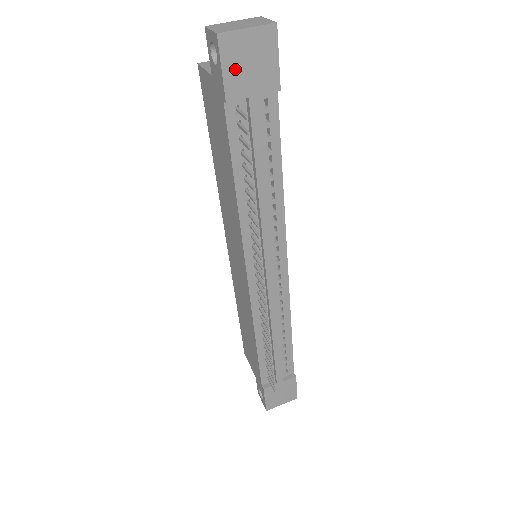
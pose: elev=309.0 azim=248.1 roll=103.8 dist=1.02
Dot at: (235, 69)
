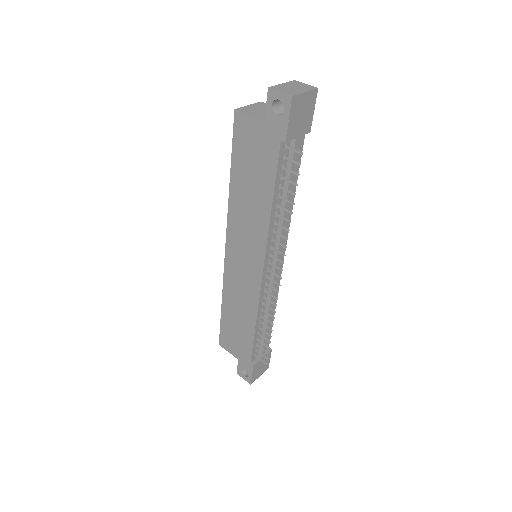
Dot at: (294, 119)
